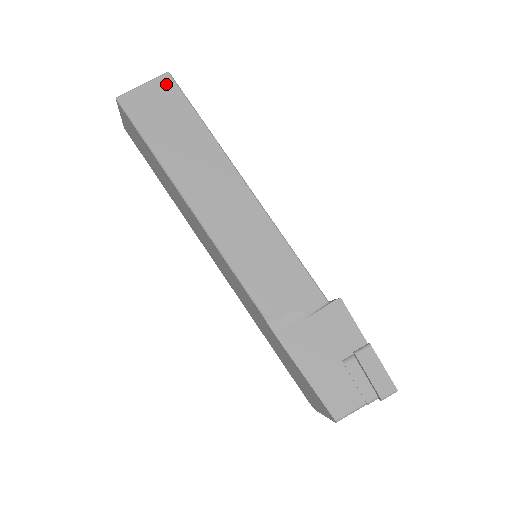
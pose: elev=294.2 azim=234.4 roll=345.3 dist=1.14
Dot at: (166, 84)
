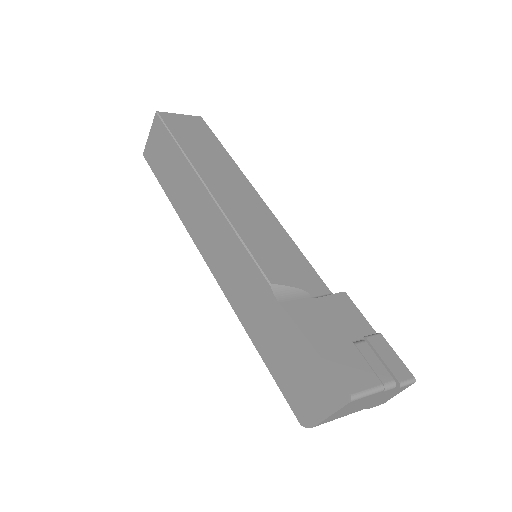
Dot at: (198, 121)
